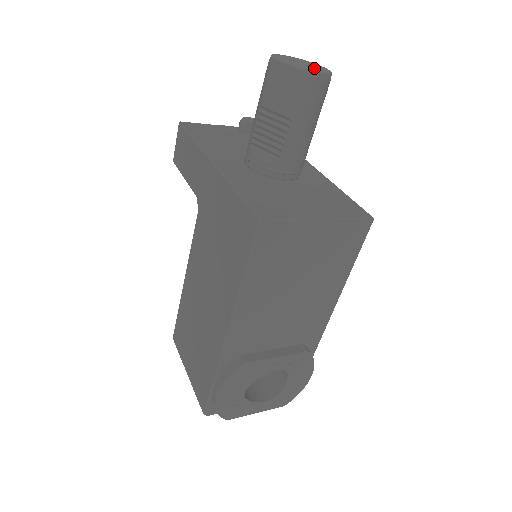
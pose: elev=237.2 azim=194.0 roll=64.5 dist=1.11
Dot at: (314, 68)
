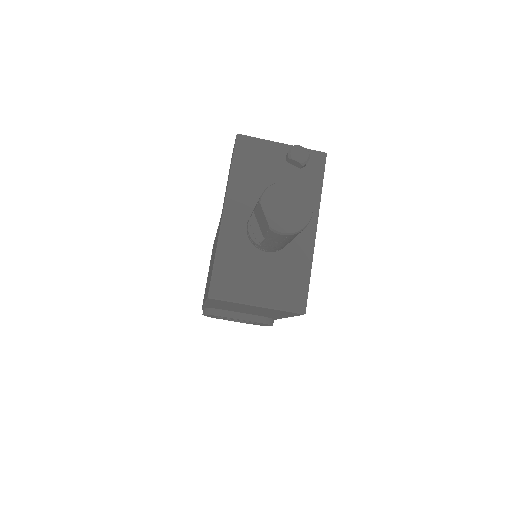
Dot at: (291, 218)
